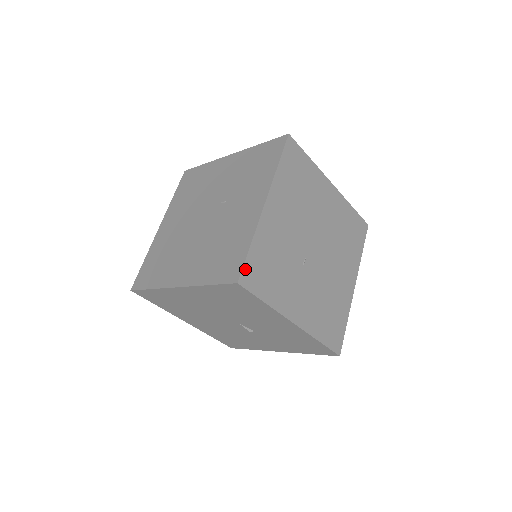
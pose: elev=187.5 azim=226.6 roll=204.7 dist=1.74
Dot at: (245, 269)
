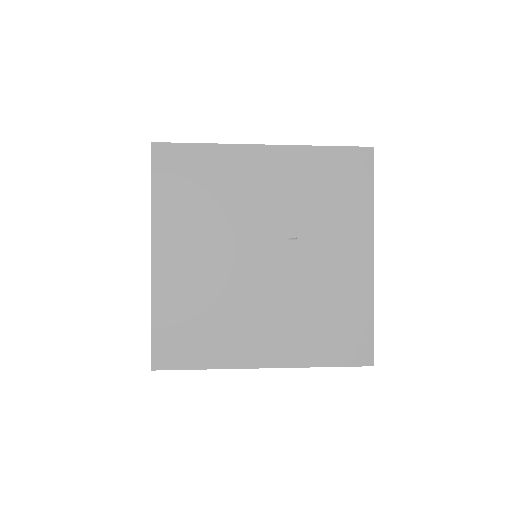
Dot at: (372, 345)
